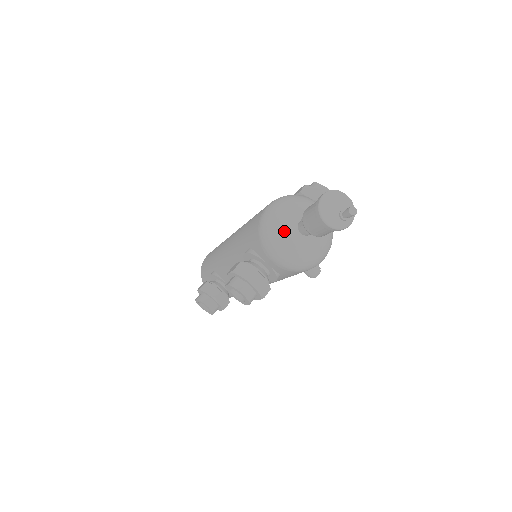
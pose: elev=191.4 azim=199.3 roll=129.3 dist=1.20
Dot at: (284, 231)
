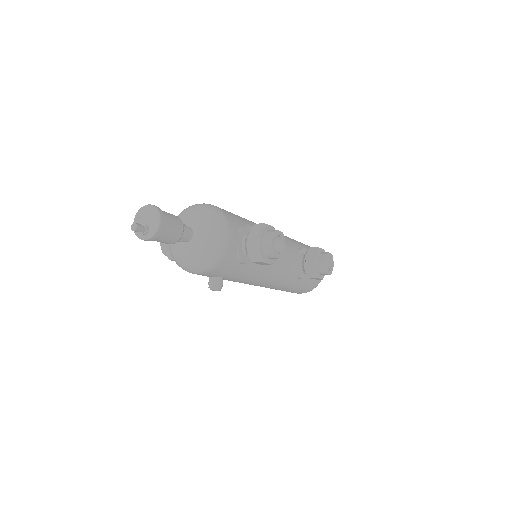
Dot at: occluded
